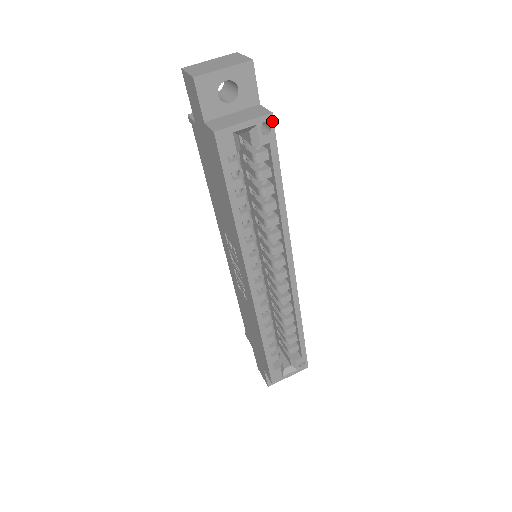
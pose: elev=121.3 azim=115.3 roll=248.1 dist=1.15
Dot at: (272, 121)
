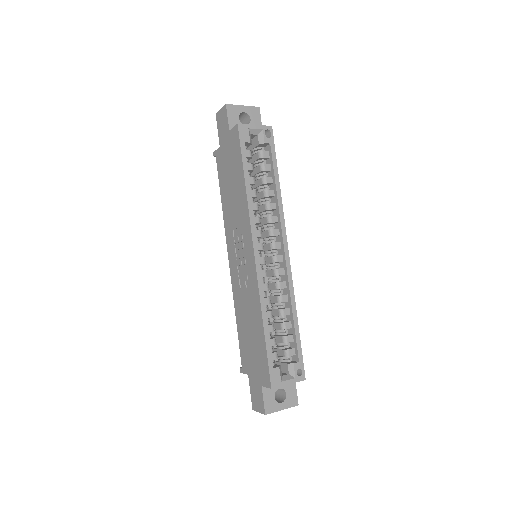
Dot at: (272, 131)
